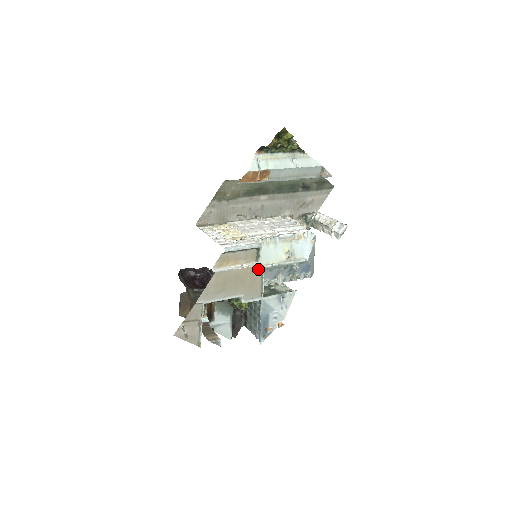
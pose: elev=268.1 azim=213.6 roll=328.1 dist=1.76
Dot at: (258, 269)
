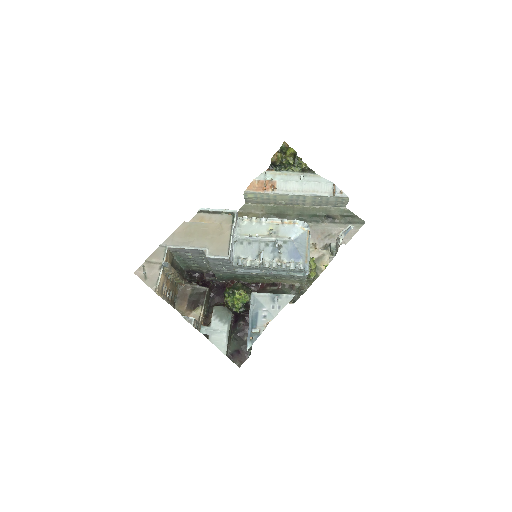
Dot at: (227, 227)
